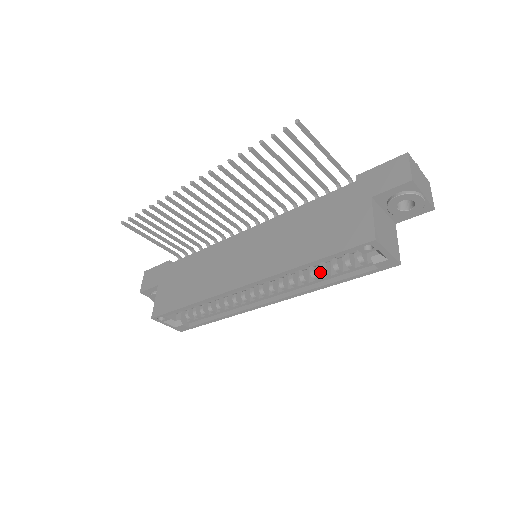
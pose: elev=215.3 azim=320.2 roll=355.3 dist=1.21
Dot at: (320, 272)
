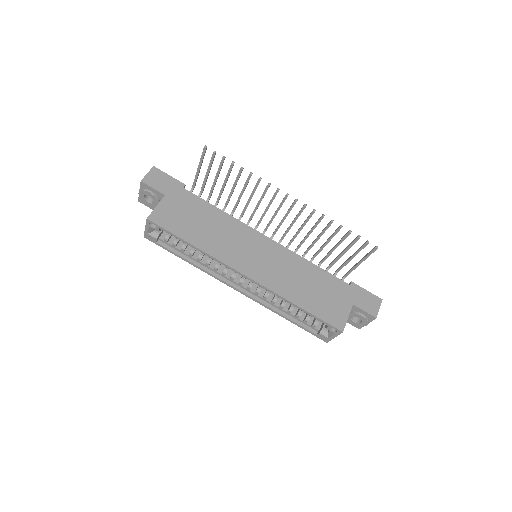
Dot at: (285, 305)
